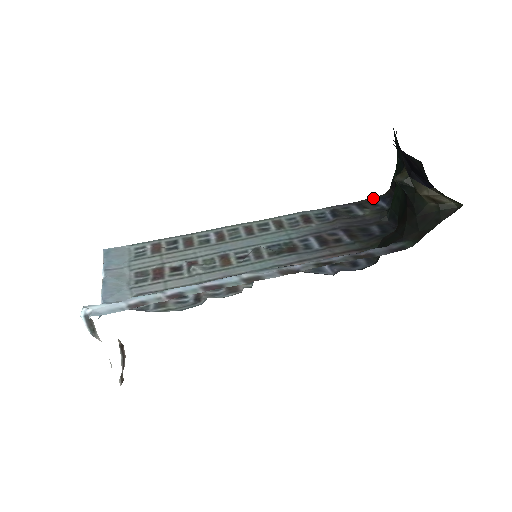
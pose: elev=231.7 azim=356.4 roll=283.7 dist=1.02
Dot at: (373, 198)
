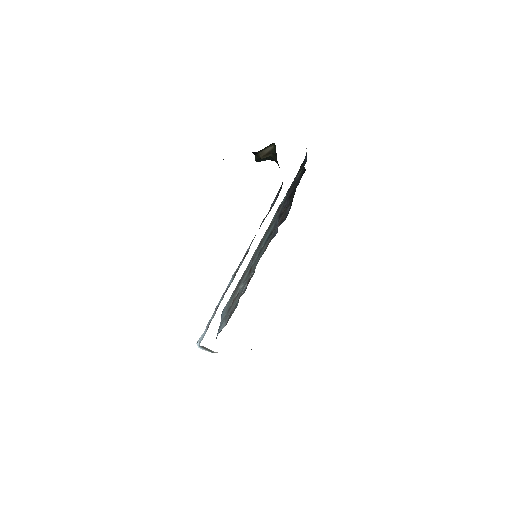
Dot at: (304, 160)
